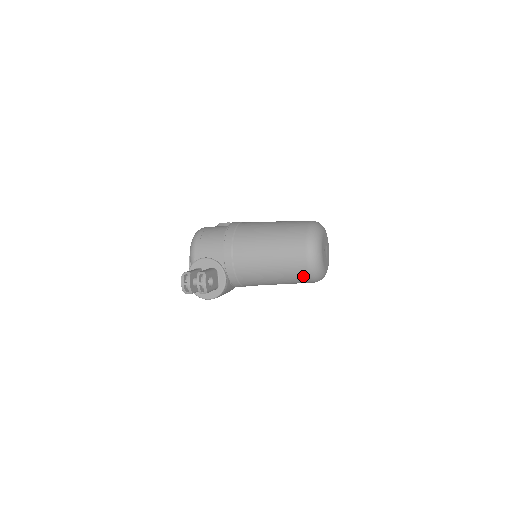
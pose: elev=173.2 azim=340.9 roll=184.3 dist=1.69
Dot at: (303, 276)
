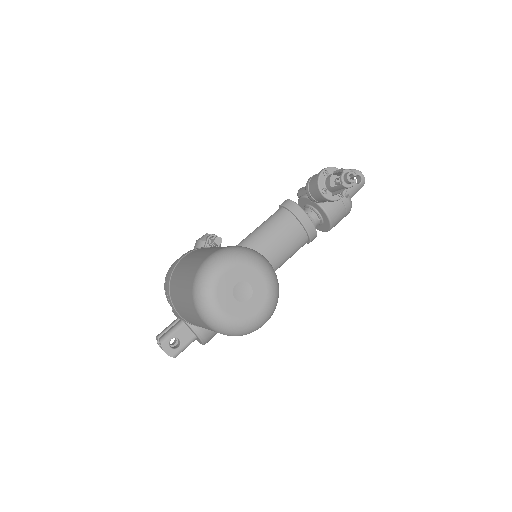
Dot at: occluded
